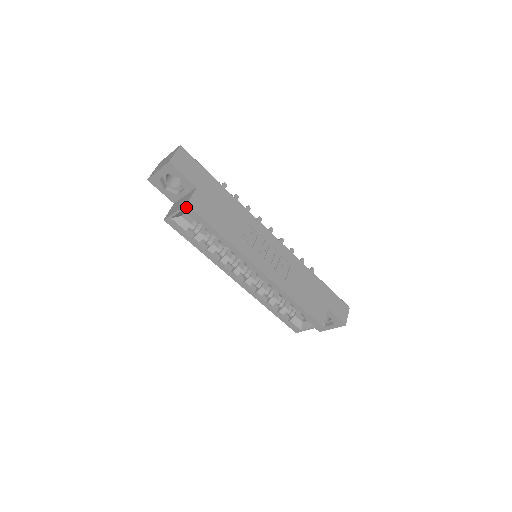
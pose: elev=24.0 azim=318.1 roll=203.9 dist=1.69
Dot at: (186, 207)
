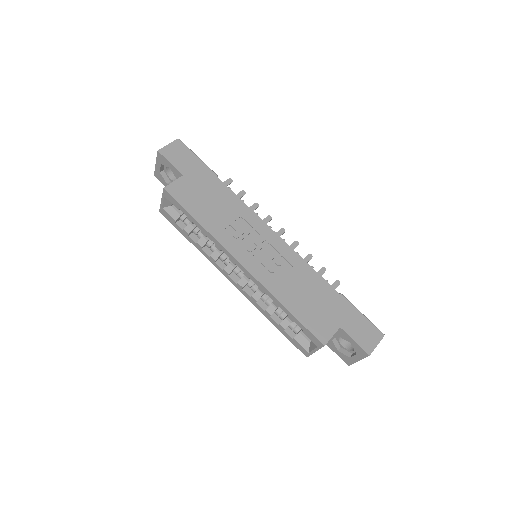
Dot at: (164, 192)
